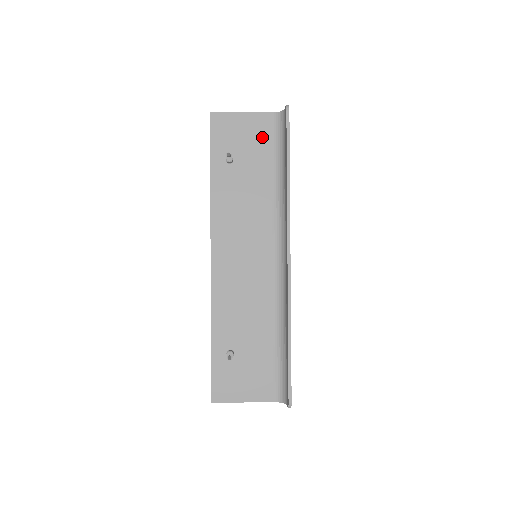
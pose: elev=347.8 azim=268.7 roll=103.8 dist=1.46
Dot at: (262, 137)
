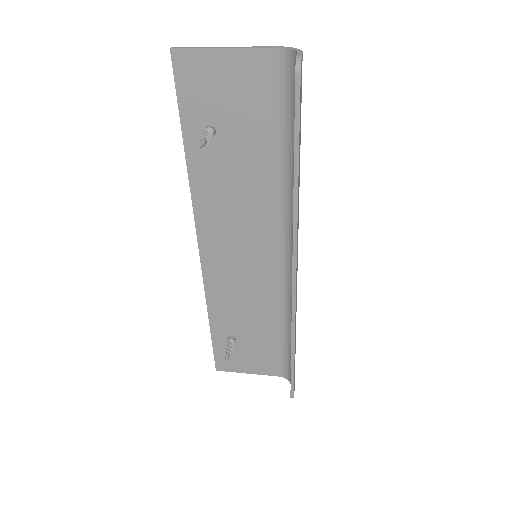
Dot at: (260, 93)
